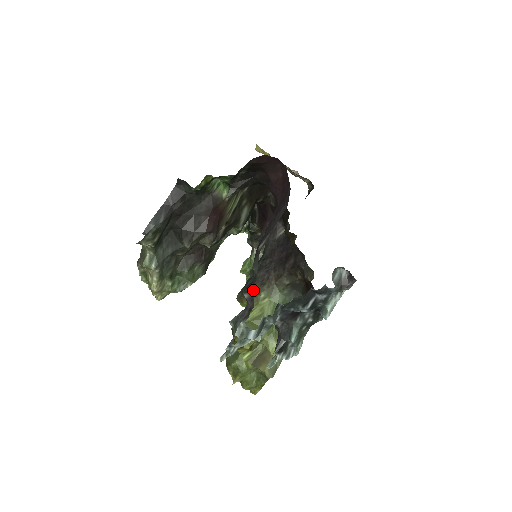
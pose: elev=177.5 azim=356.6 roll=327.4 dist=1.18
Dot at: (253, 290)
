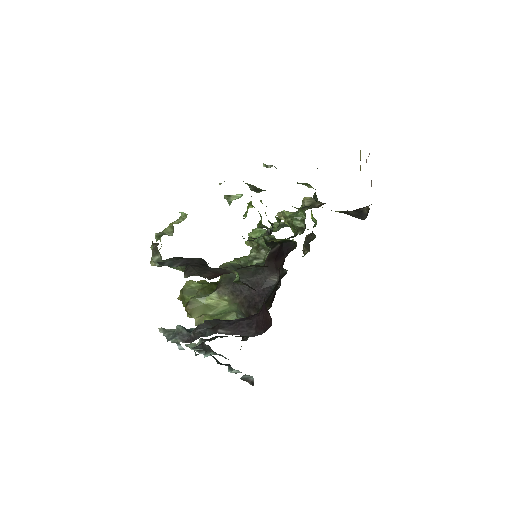
Dot at: occluded
